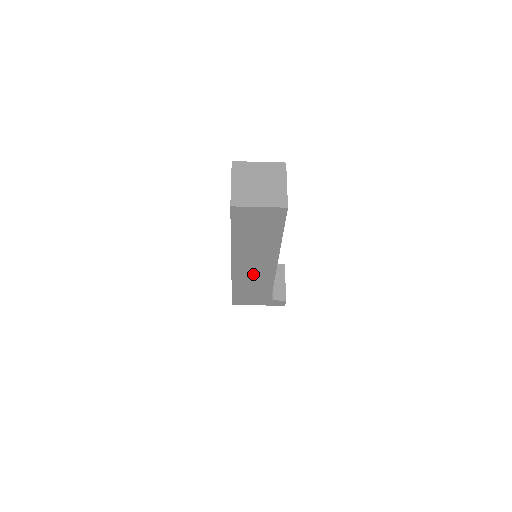
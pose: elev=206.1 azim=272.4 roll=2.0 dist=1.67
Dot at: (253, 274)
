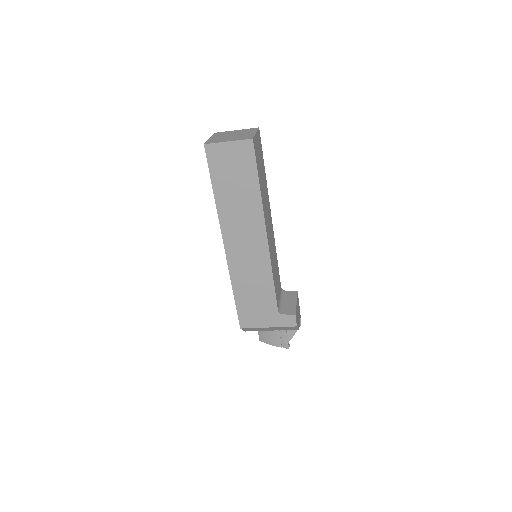
Dot at: (248, 260)
